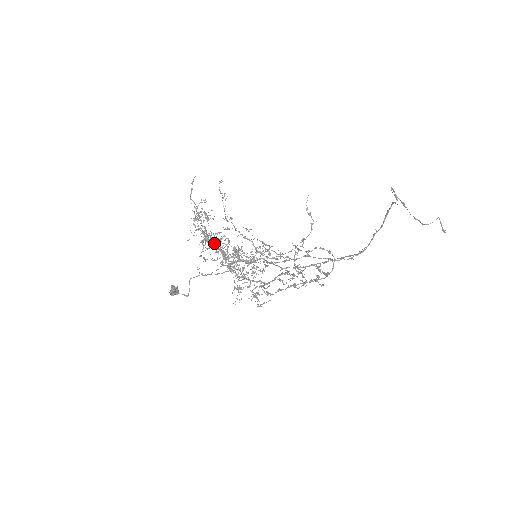
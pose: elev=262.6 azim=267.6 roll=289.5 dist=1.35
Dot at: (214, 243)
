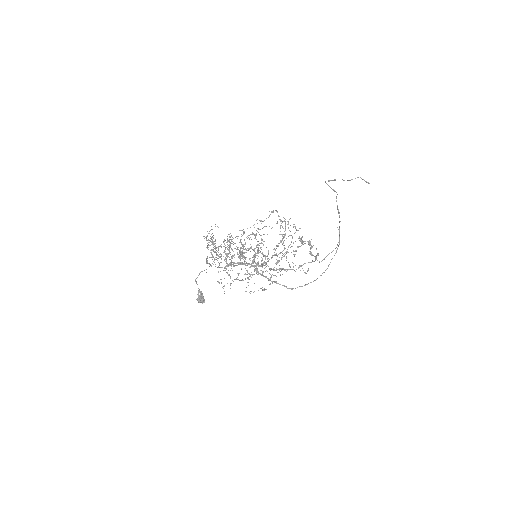
Dot at: occluded
